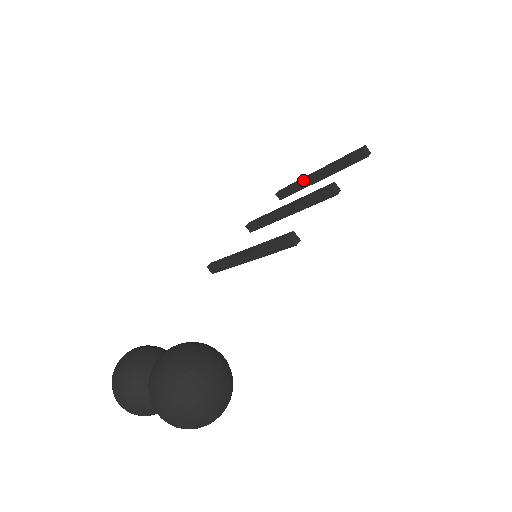
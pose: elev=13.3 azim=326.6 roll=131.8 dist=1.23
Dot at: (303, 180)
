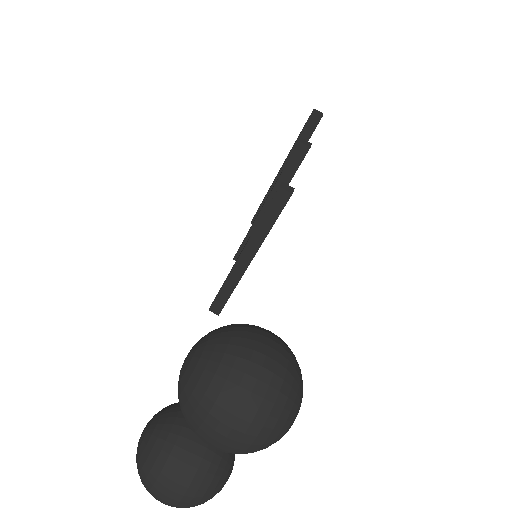
Dot at: (271, 187)
